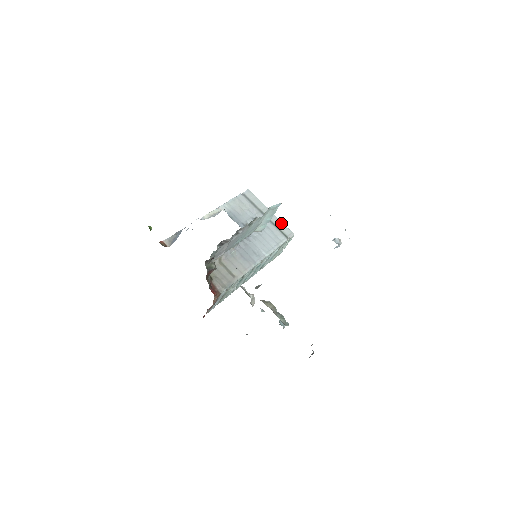
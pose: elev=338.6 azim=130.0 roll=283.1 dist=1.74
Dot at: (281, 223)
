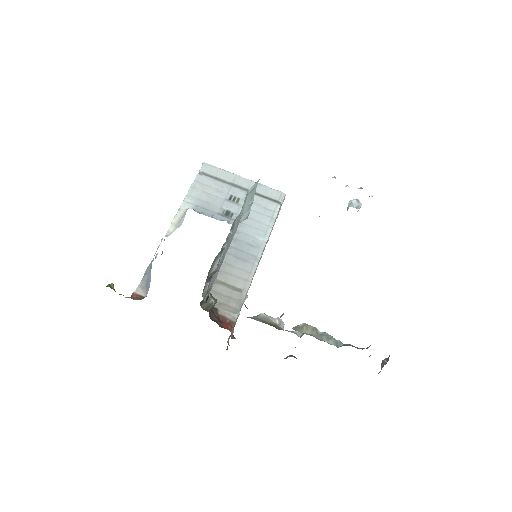
Dot at: (263, 187)
